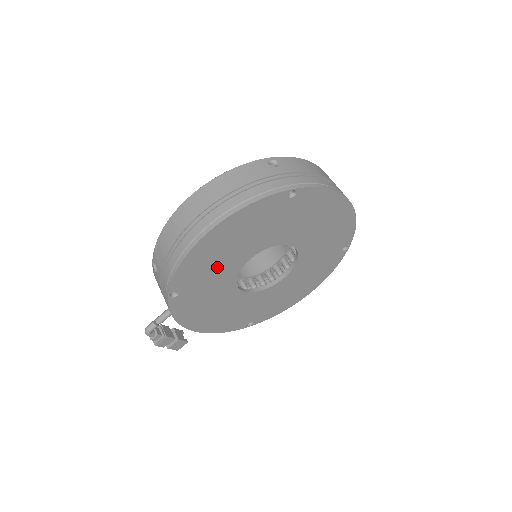
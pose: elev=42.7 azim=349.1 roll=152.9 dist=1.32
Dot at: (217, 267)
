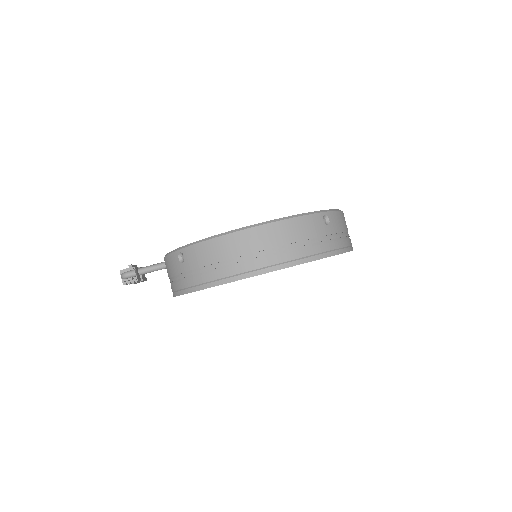
Dot at: occluded
